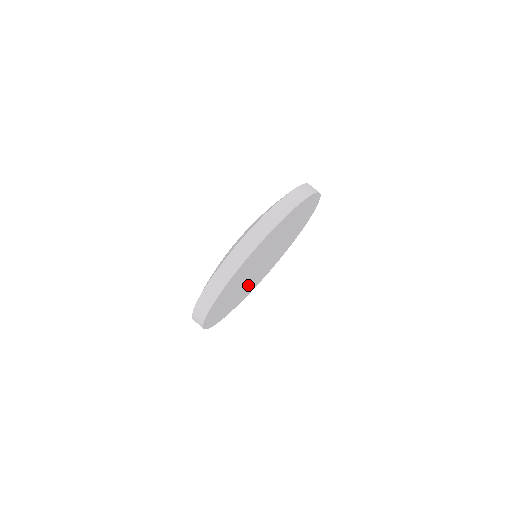
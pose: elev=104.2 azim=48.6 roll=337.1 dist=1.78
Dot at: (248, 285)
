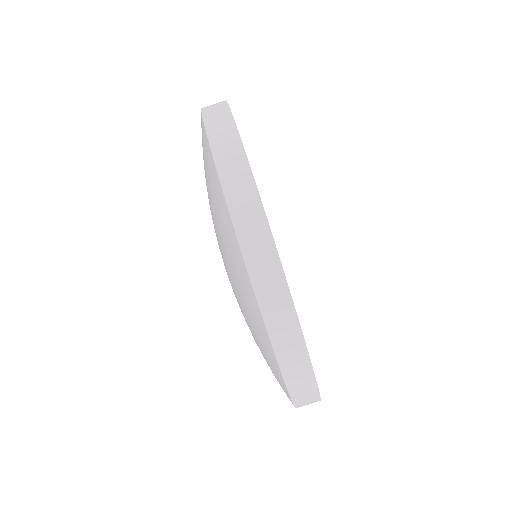
Dot at: occluded
